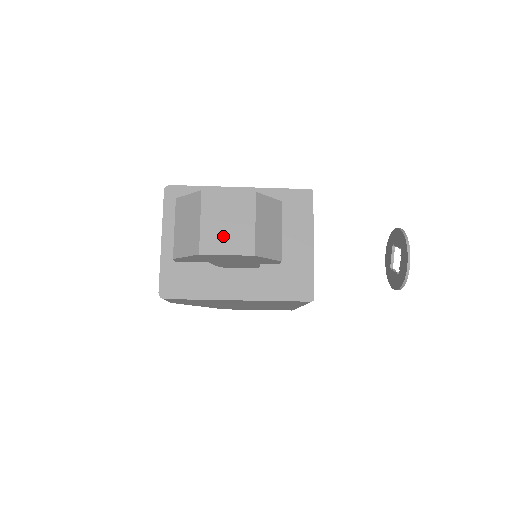
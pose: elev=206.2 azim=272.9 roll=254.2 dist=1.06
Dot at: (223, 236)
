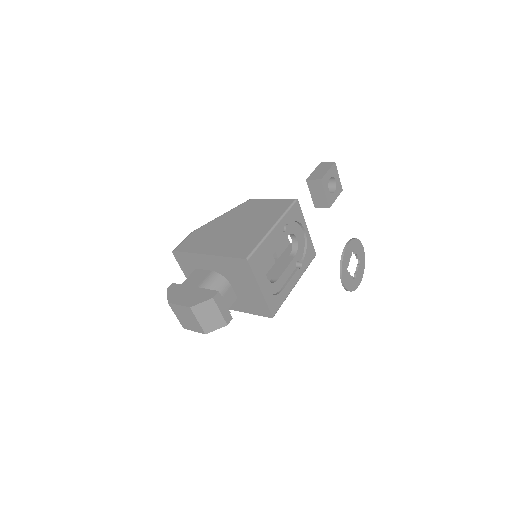
Dot at: (188, 324)
